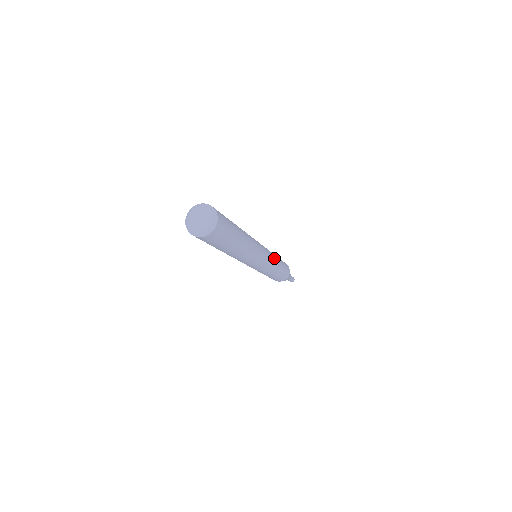
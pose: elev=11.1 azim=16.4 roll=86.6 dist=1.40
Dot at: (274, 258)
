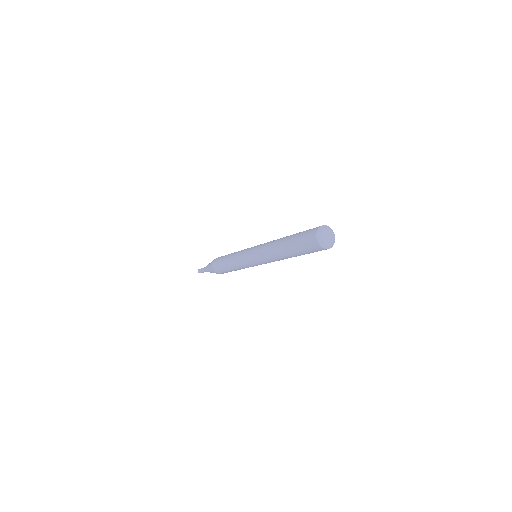
Dot at: occluded
